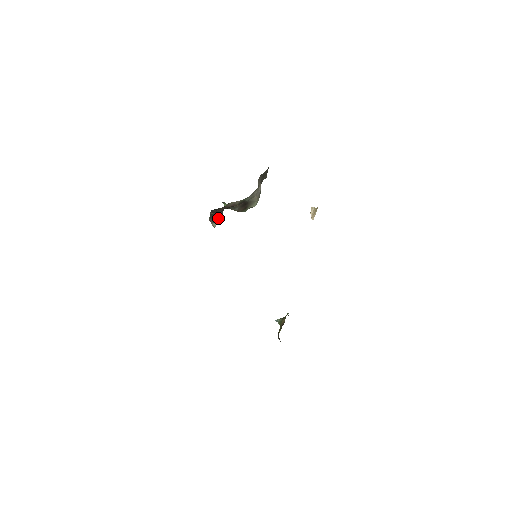
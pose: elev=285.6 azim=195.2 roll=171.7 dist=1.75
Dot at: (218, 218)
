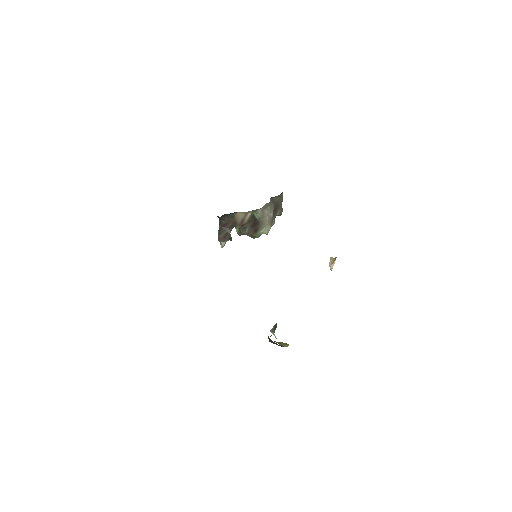
Dot at: (227, 235)
